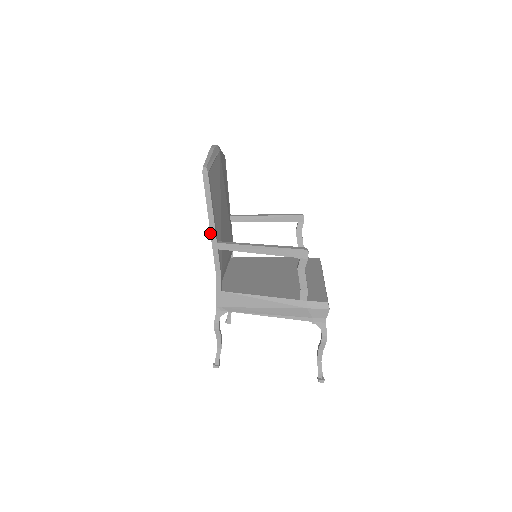
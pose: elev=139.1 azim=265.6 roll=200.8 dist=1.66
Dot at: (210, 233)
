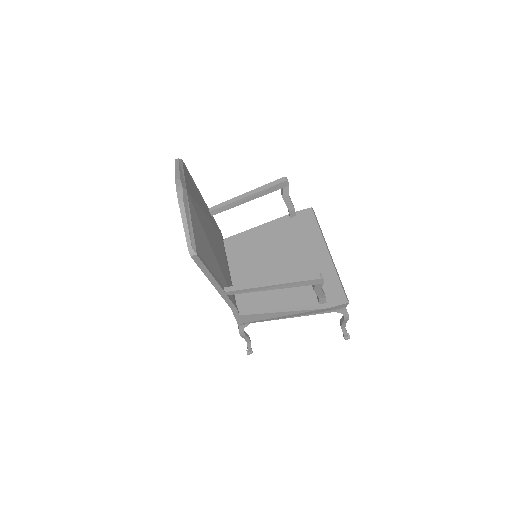
Dot at: (215, 288)
